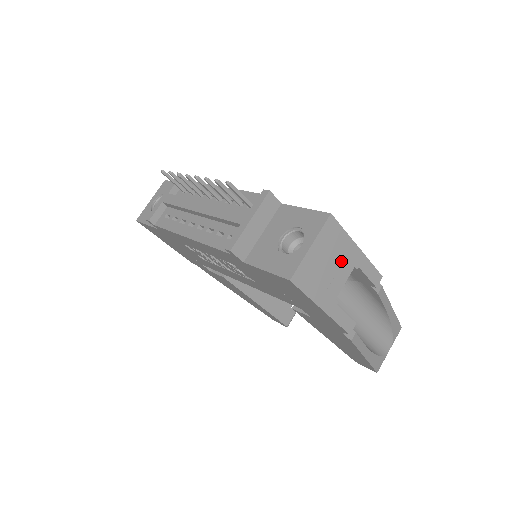
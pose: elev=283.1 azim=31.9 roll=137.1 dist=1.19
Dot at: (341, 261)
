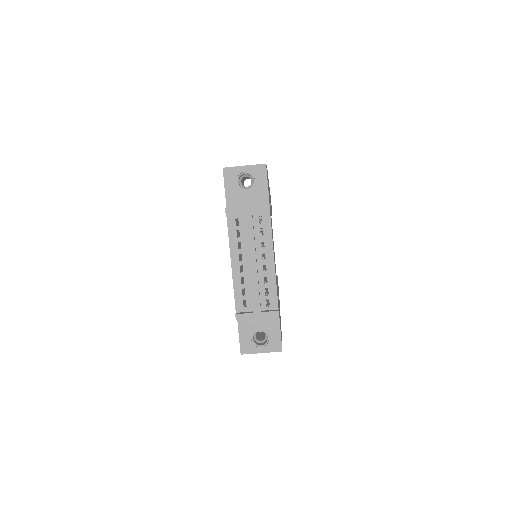
Dot at: occluded
